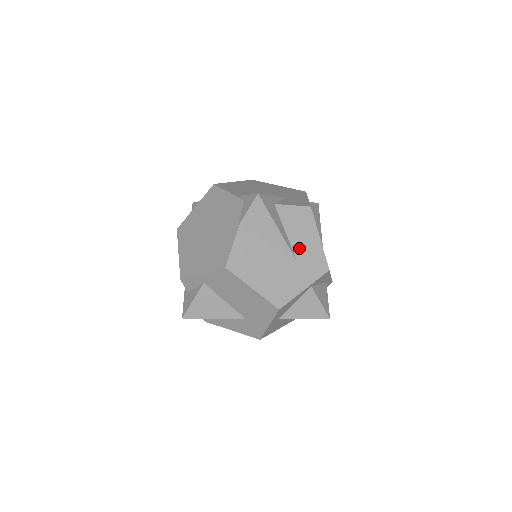
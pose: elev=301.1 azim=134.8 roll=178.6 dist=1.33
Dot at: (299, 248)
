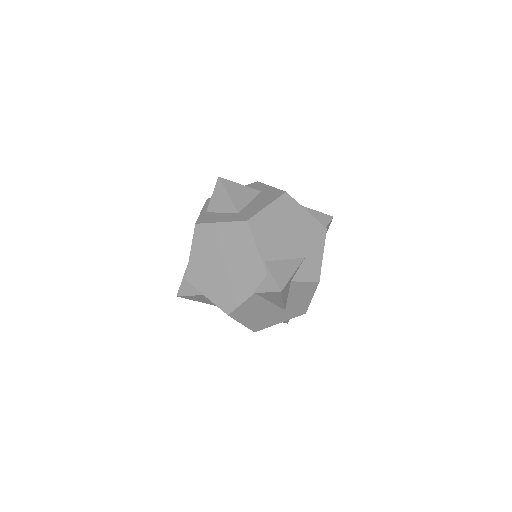
Dot at: (292, 304)
